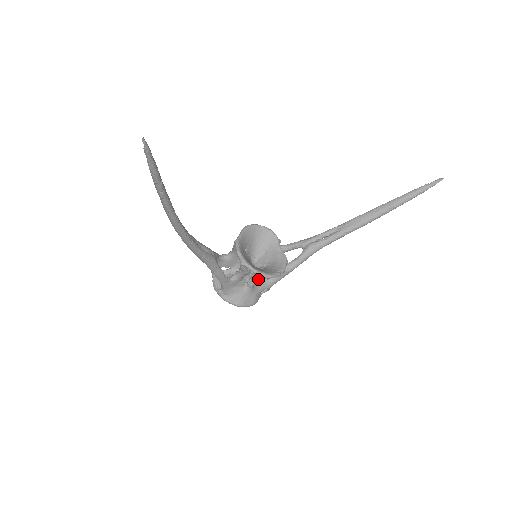
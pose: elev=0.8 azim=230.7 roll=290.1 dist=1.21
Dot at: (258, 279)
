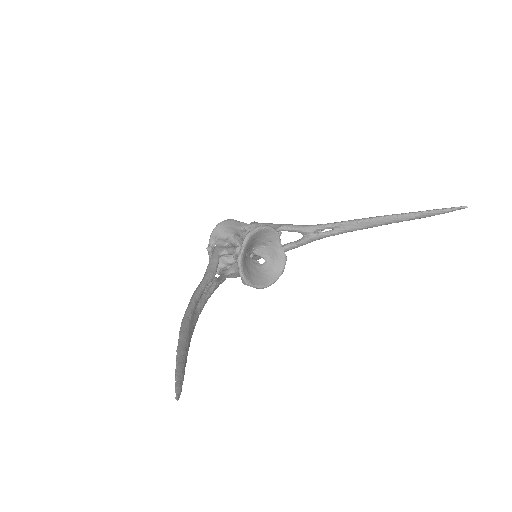
Dot at: occluded
